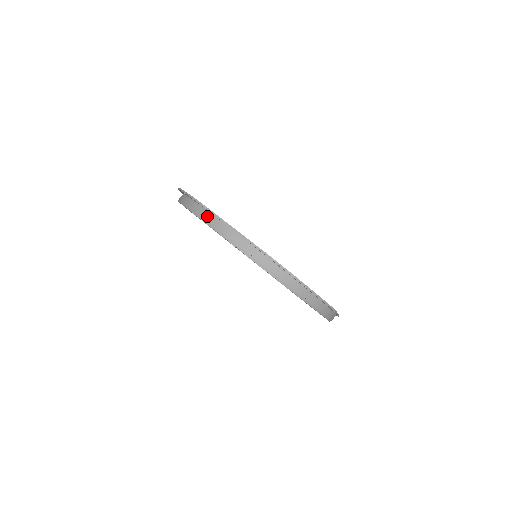
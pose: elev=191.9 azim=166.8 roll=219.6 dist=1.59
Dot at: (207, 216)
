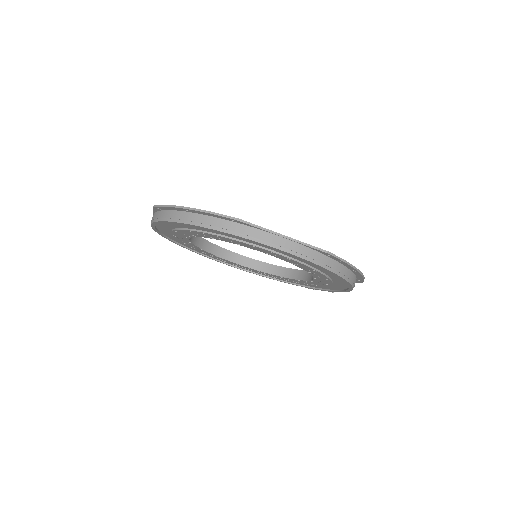
Dot at: occluded
